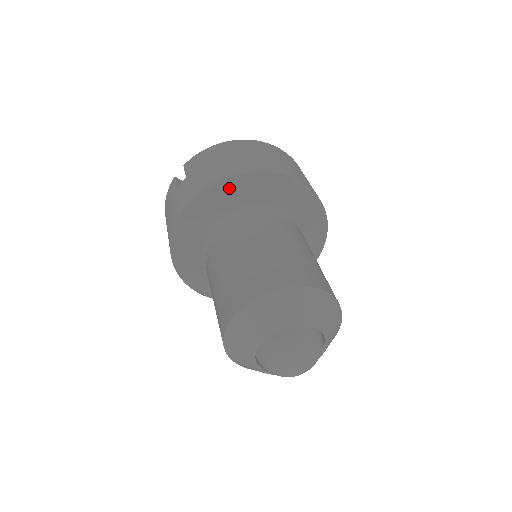
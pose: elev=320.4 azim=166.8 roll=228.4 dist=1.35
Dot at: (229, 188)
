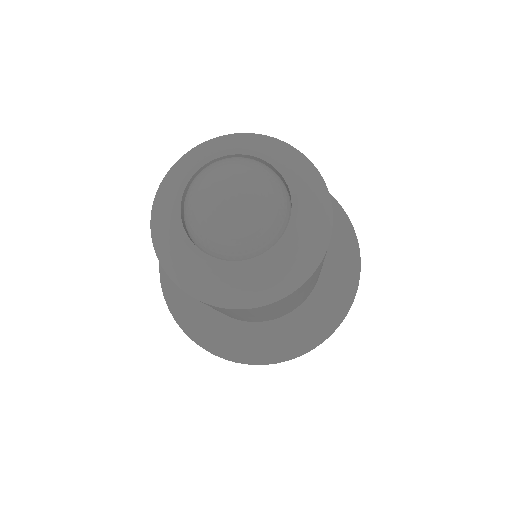
Dot at: occluded
